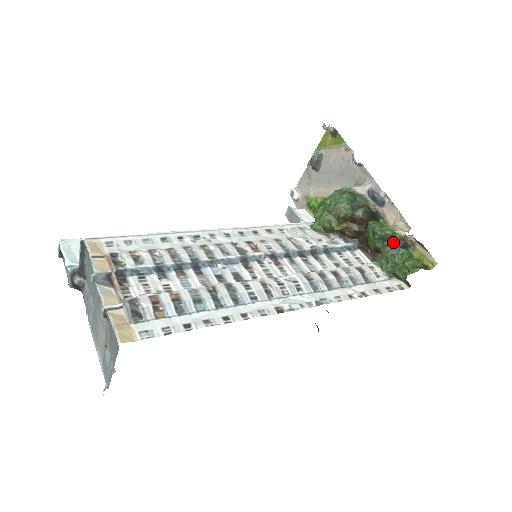
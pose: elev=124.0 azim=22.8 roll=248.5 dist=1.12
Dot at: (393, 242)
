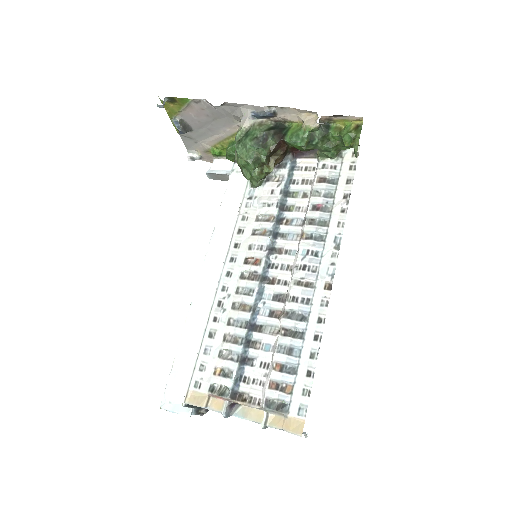
Dot at: (318, 137)
